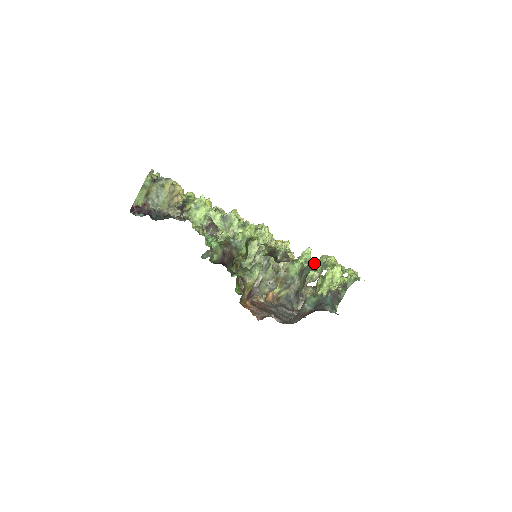
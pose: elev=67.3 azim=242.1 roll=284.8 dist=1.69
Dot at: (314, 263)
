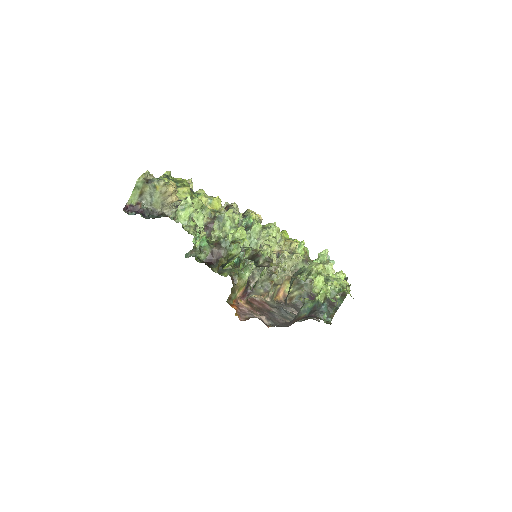
Dot at: (304, 269)
